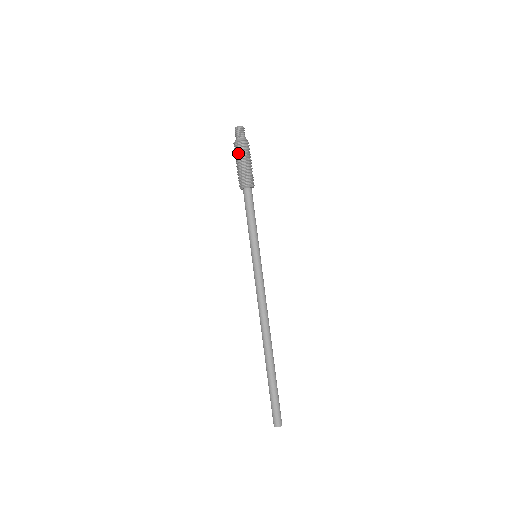
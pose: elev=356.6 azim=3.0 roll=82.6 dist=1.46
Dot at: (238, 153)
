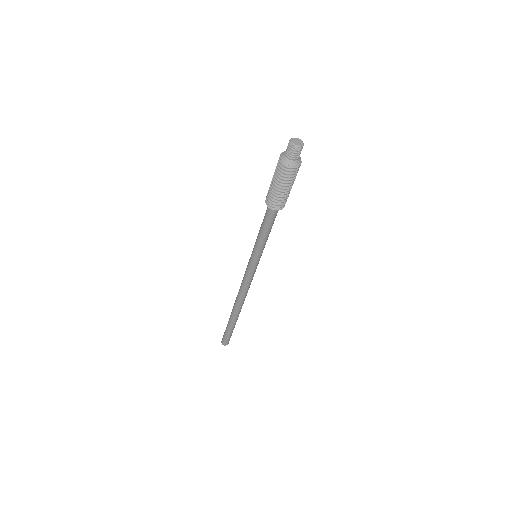
Dot at: (278, 173)
